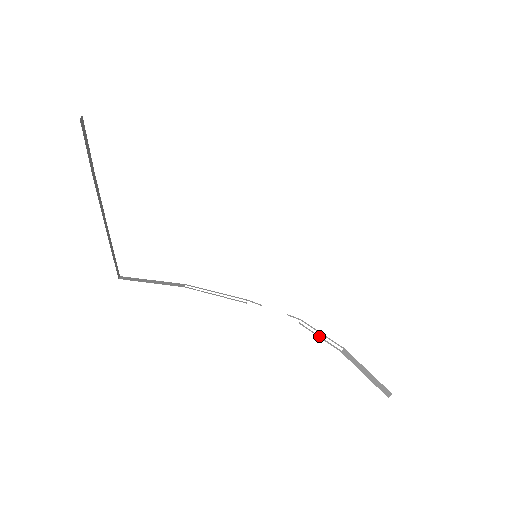
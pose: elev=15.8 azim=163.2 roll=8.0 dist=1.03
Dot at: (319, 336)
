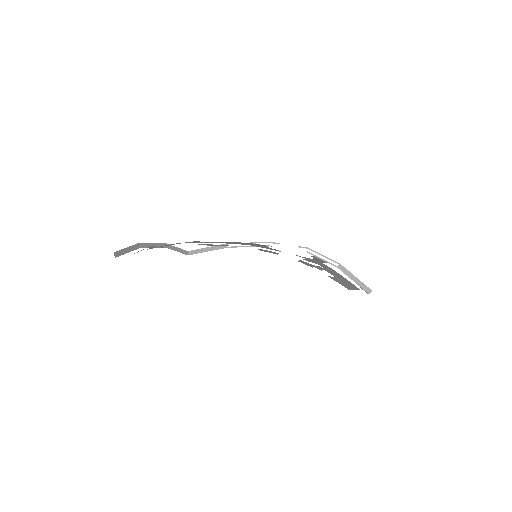
Dot at: (322, 259)
